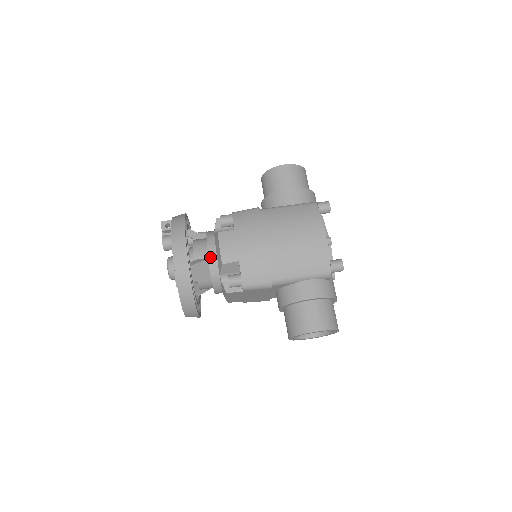
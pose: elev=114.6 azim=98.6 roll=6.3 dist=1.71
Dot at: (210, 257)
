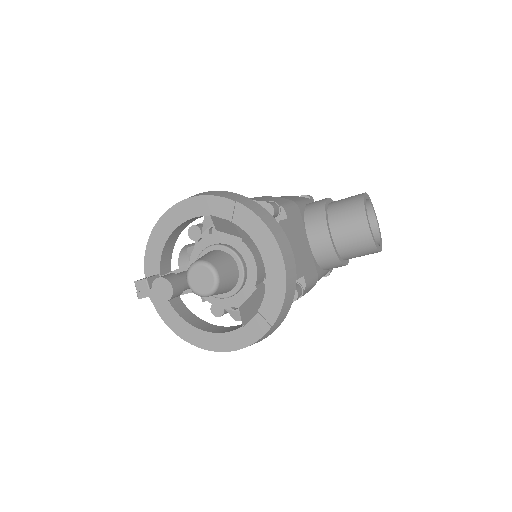
Dot at: occluded
